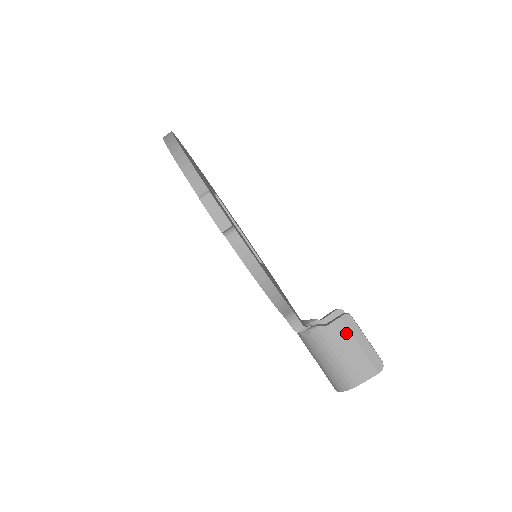
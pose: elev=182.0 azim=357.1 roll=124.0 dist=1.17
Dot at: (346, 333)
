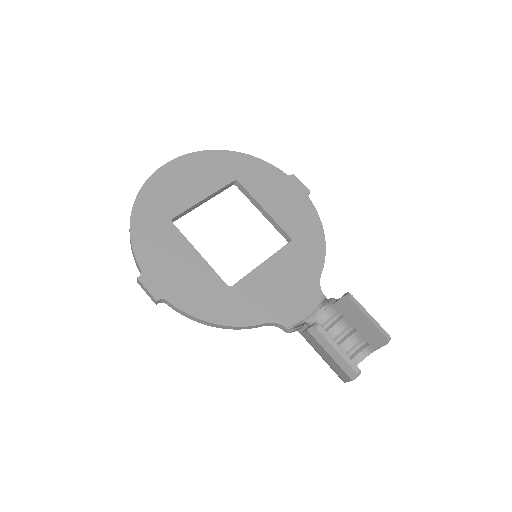
Dot at: (317, 343)
